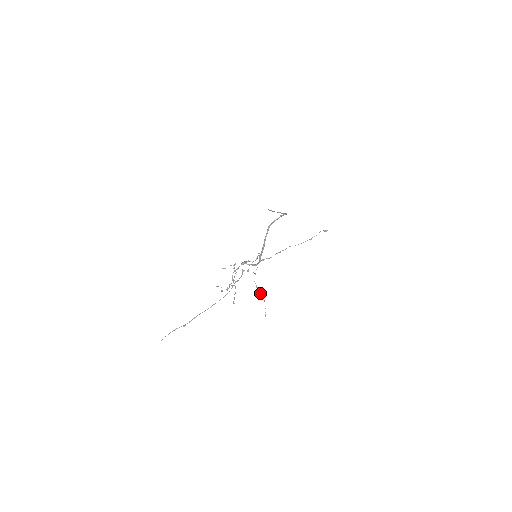
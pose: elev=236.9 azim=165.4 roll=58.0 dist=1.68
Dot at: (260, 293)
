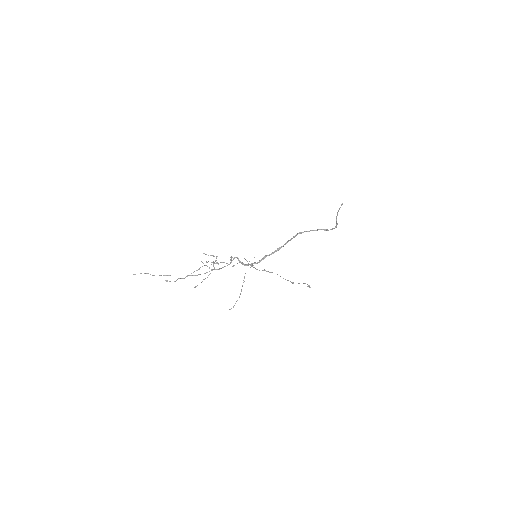
Dot at: occluded
